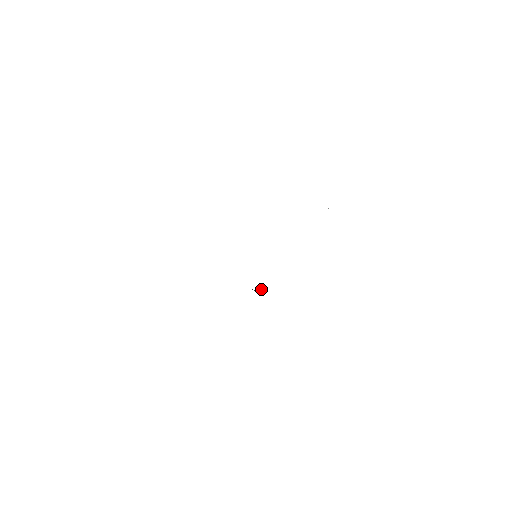
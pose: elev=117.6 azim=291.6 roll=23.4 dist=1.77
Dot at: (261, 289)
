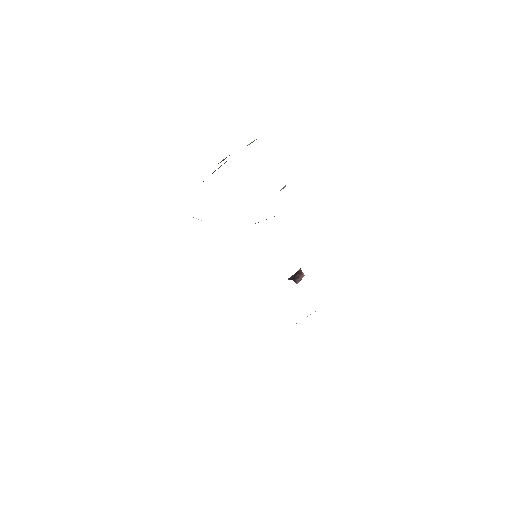
Dot at: (300, 270)
